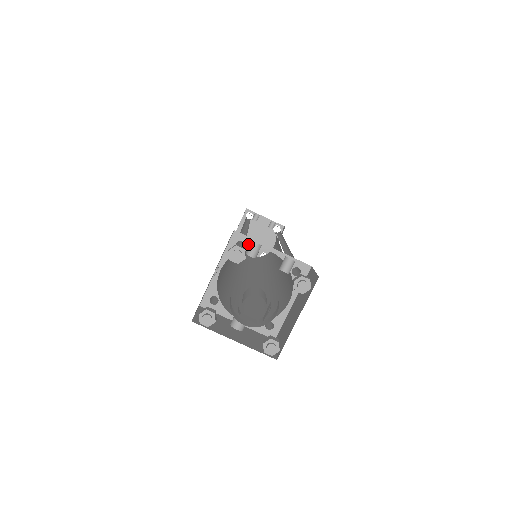
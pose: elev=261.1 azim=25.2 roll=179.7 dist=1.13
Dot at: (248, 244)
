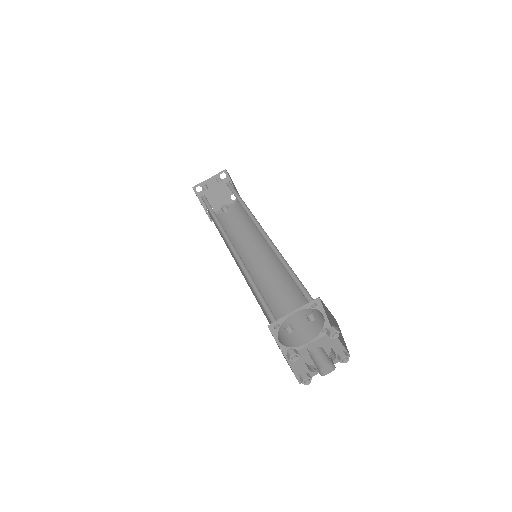
Dot at: (280, 322)
